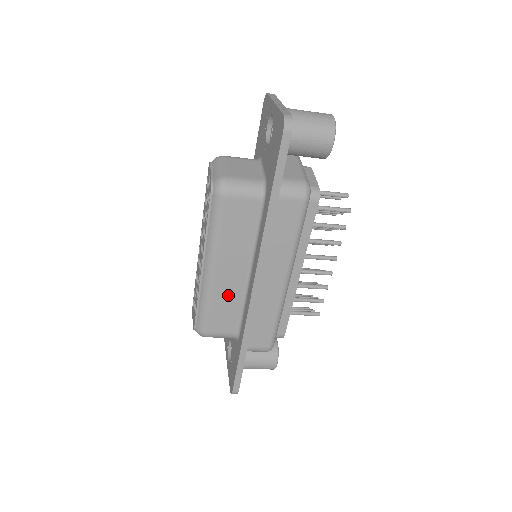
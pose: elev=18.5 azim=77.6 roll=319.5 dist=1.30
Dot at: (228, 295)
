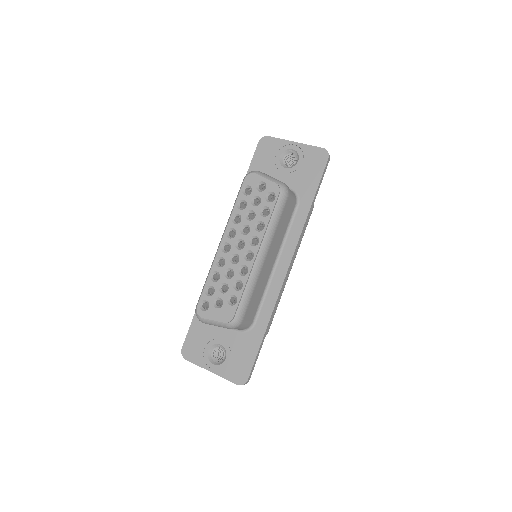
Dot at: (262, 282)
